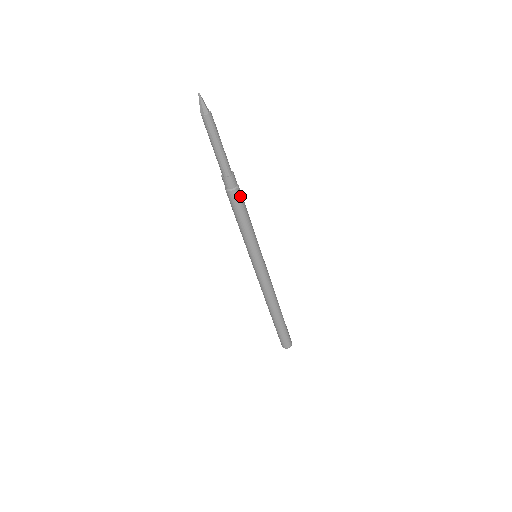
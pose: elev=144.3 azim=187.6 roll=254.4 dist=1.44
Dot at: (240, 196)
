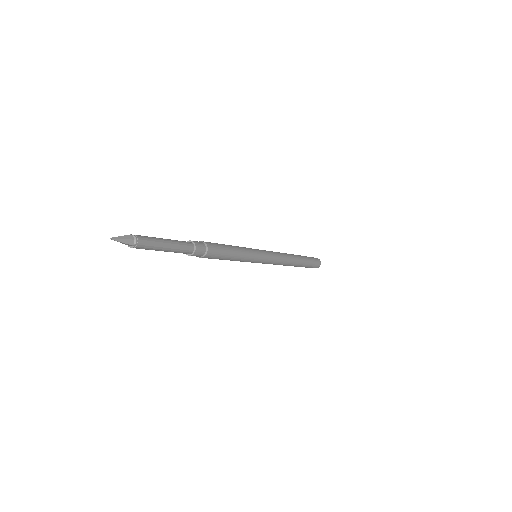
Dot at: (214, 254)
